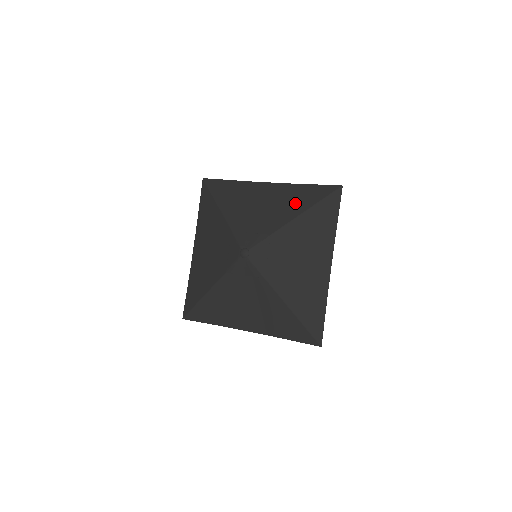
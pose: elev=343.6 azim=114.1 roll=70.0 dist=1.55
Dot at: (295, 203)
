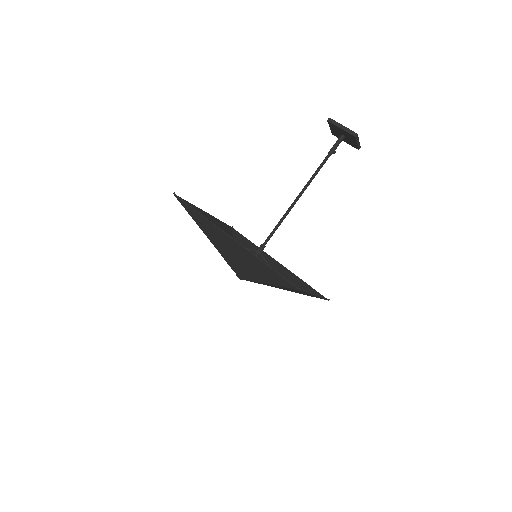
Dot at: (262, 273)
